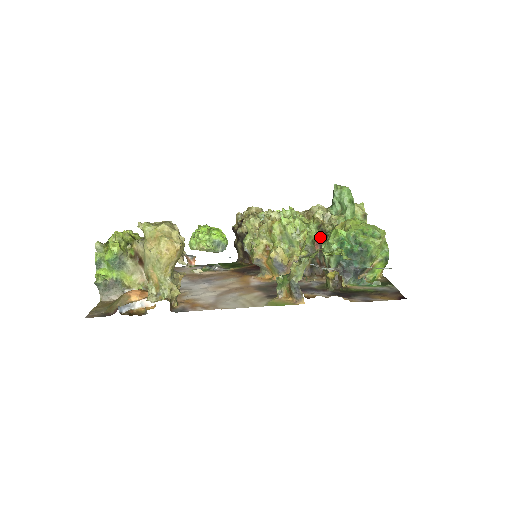
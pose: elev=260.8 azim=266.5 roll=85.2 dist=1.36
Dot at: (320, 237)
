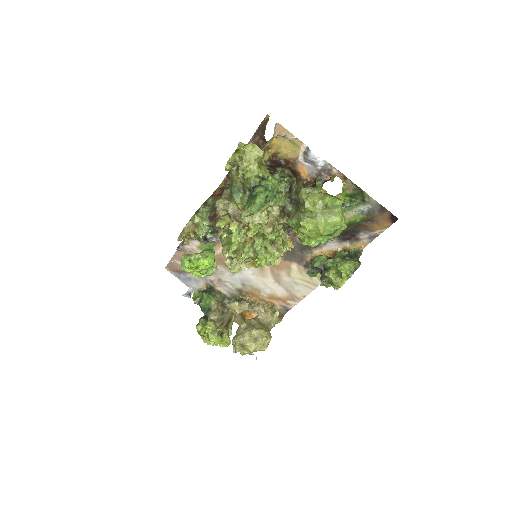
Dot at: (283, 229)
